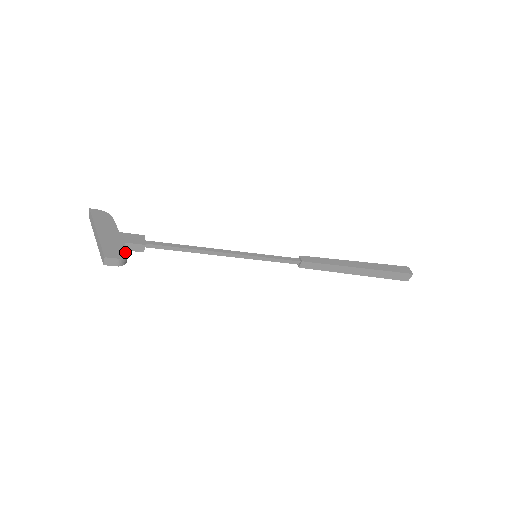
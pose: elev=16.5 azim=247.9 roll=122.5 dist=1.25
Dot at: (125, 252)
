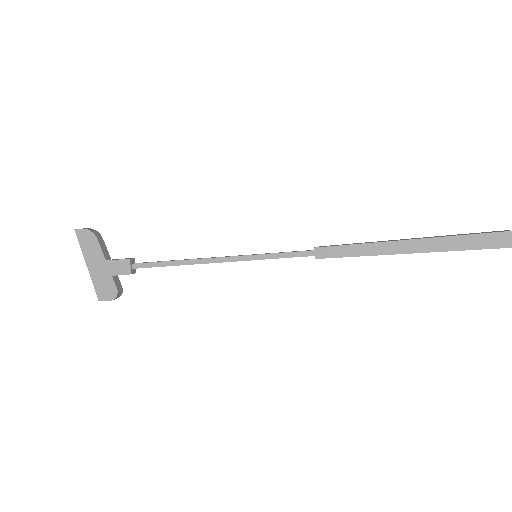
Dot at: (114, 290)
